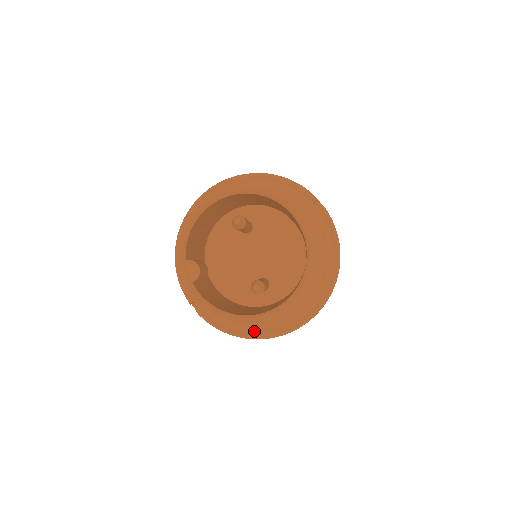
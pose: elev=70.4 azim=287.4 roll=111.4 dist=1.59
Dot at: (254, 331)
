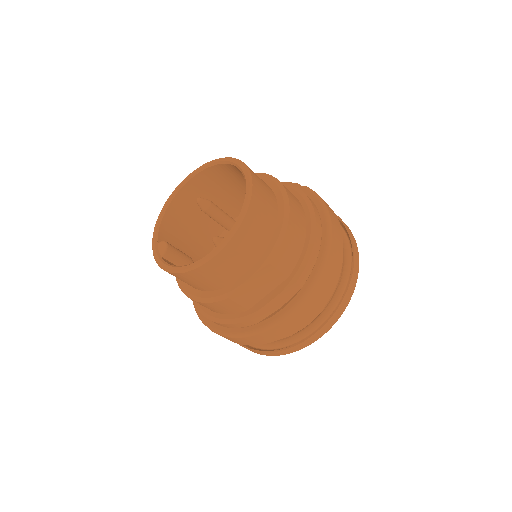
Dot at: (253, 315)
